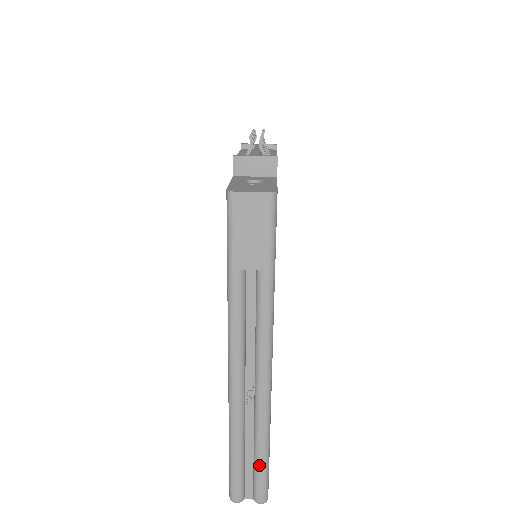
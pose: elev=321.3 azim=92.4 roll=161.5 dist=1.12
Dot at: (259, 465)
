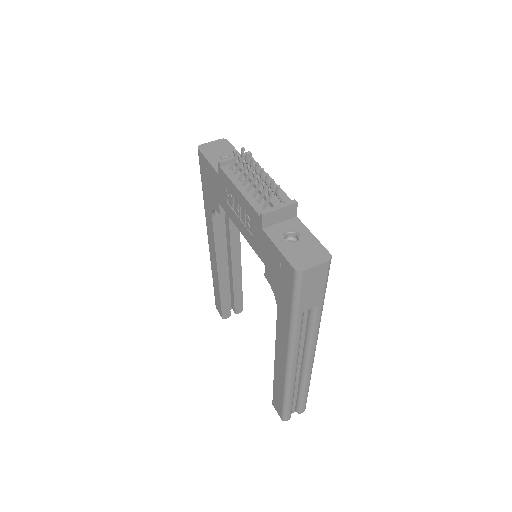
Dot at: (304, 398)
